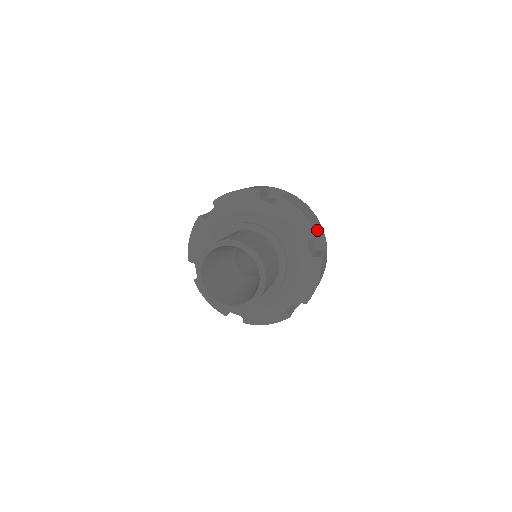
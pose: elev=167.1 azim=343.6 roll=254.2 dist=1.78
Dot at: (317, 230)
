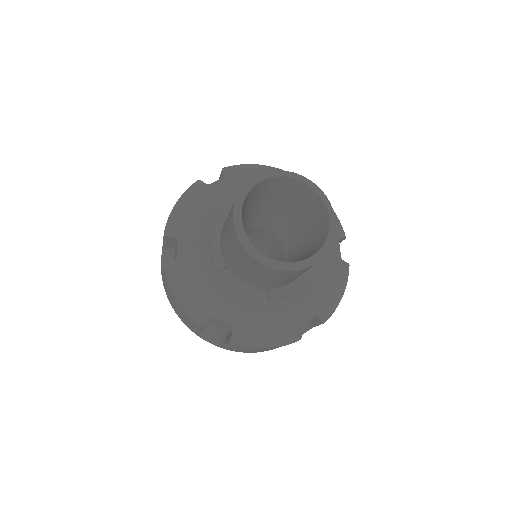
Dot at: occluded
